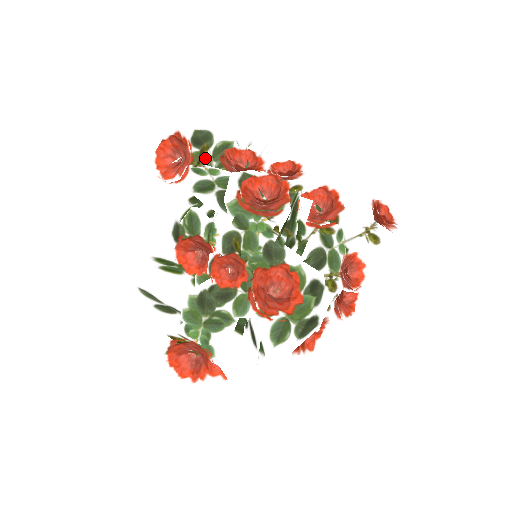
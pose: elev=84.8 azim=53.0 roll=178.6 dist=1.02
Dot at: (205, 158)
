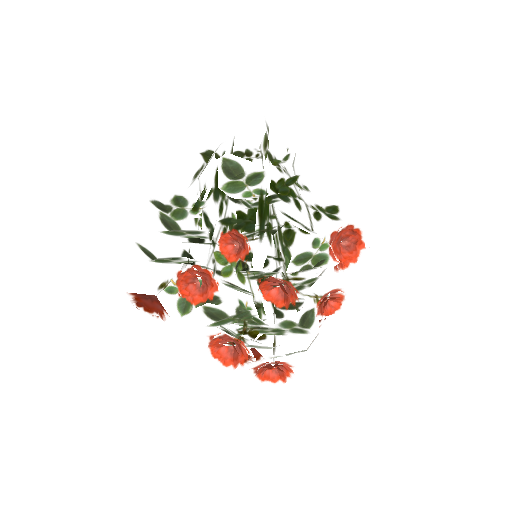
Dot at: (167, 282)
